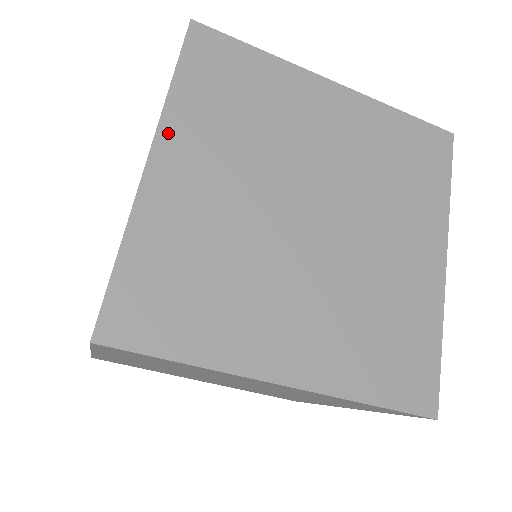
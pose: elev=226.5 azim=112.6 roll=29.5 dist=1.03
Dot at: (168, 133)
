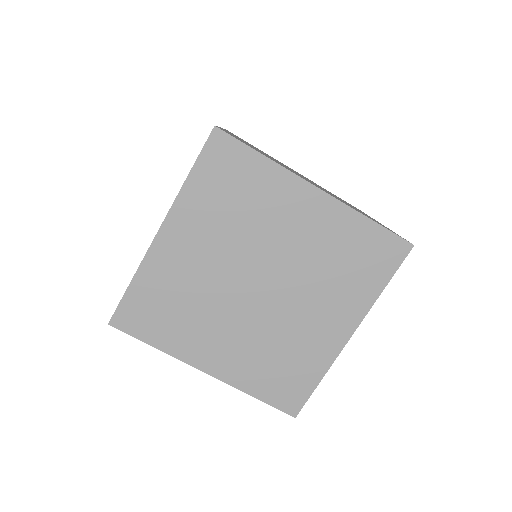
Dot at: (176, 215)
